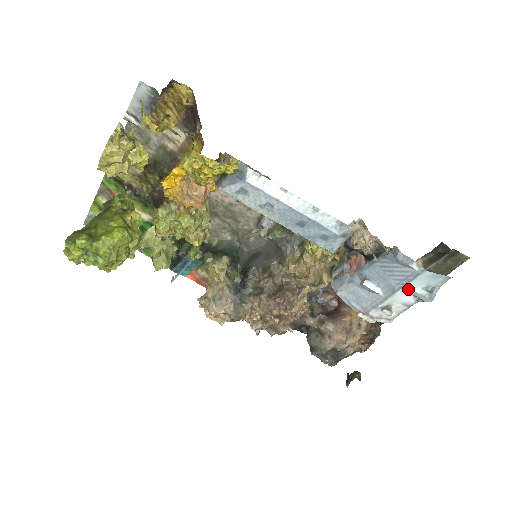
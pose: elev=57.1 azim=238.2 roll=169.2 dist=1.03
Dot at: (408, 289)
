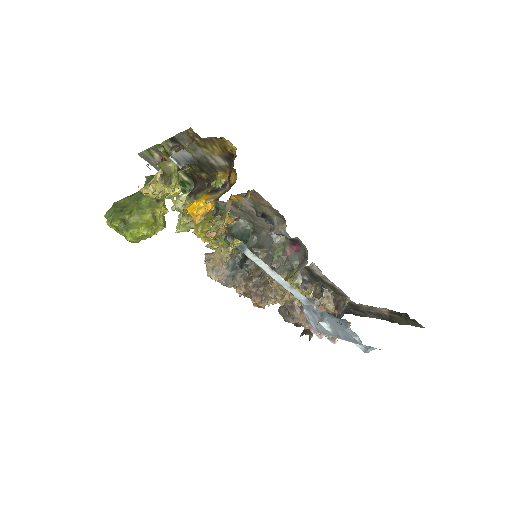
Dot at: occluded
